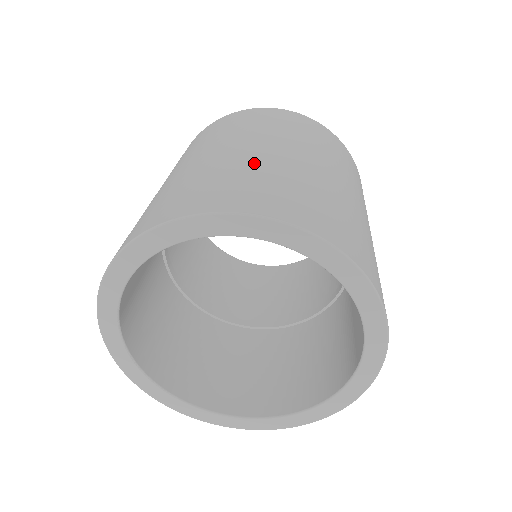
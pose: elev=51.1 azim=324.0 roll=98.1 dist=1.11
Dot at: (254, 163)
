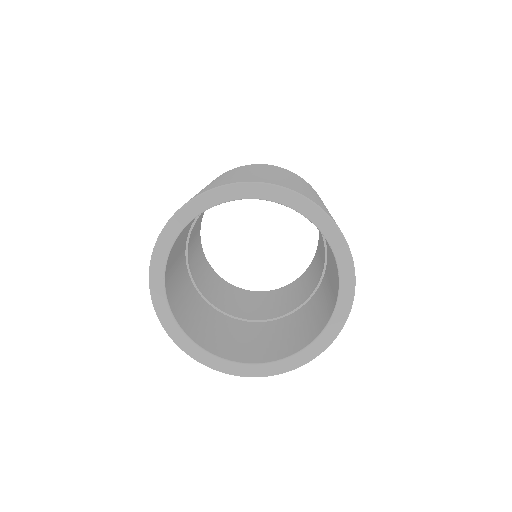
Dot at: (326, 208)
